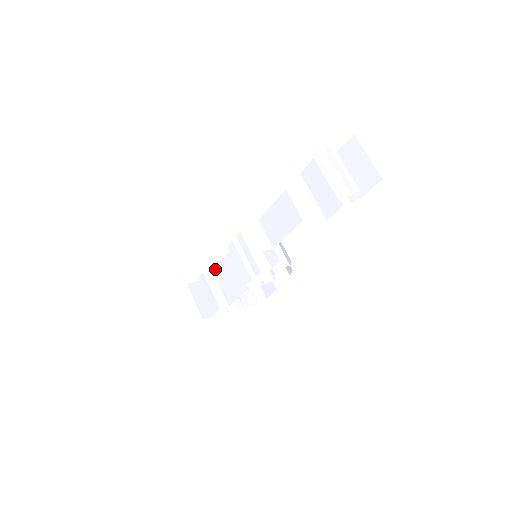
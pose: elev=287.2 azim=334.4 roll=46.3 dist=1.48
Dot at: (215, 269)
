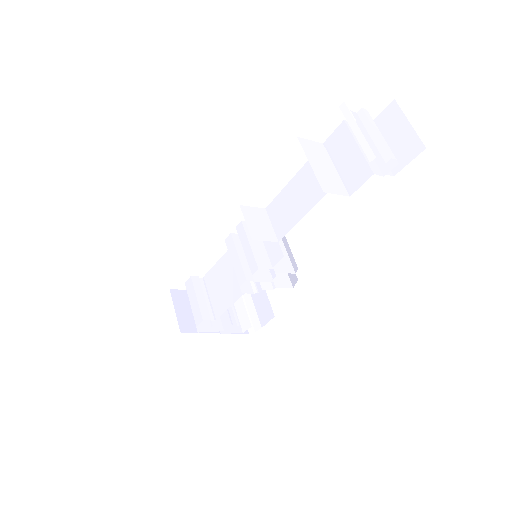
Dot at: (206, 276)
